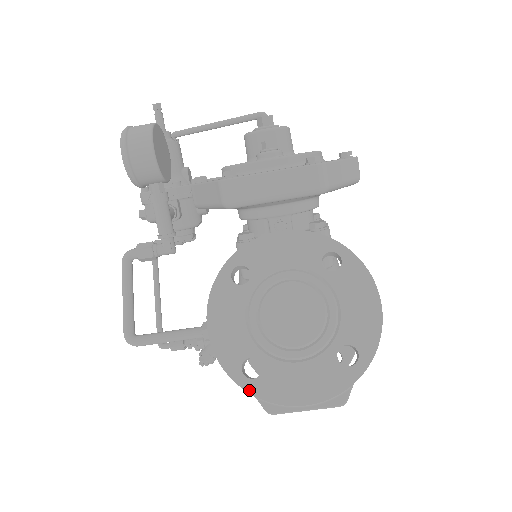
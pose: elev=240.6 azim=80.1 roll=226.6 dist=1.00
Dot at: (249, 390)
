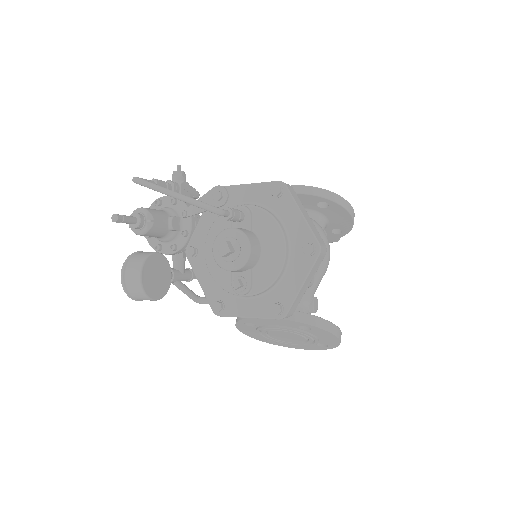
Dot at: (273, 344)
